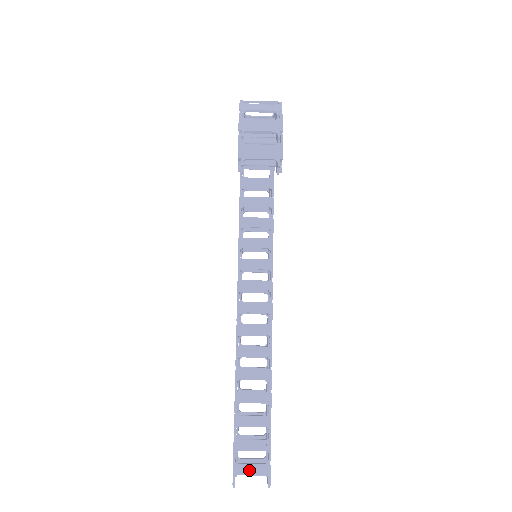
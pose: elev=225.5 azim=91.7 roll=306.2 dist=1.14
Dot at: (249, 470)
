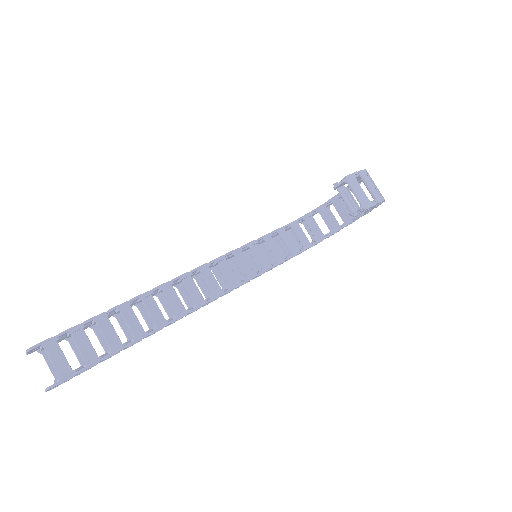
Dot at: (56, 356)
